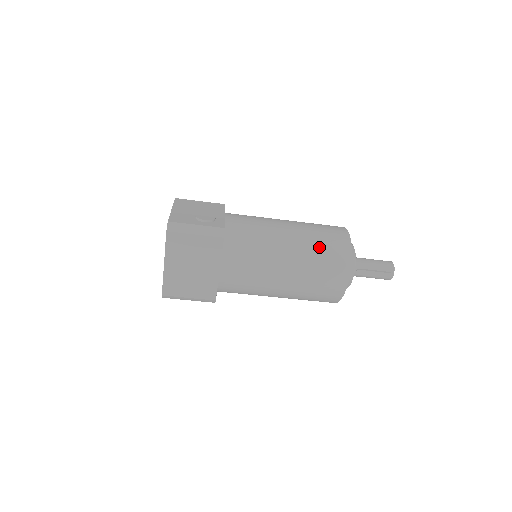
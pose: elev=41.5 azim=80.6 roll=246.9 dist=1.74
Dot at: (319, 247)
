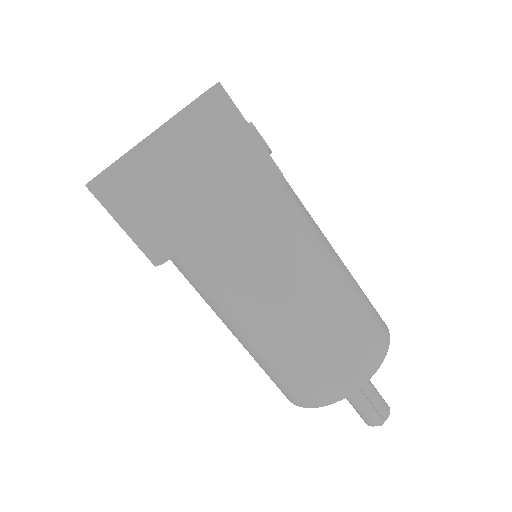
Dot at: (358, 316)
